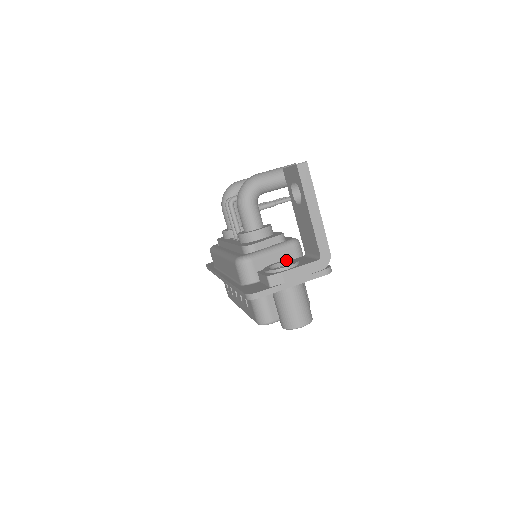
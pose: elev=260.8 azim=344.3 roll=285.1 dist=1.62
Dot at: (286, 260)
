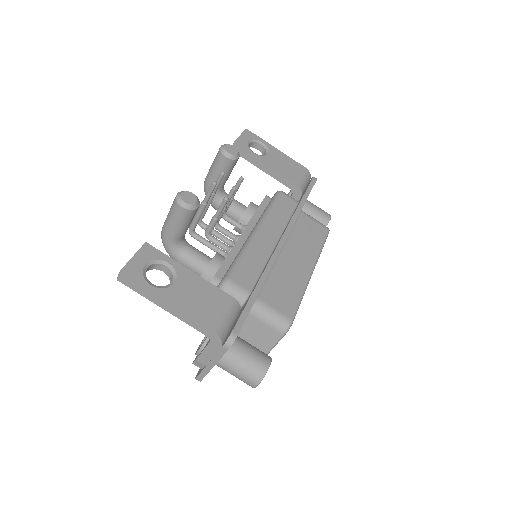
Dot at: occluded
